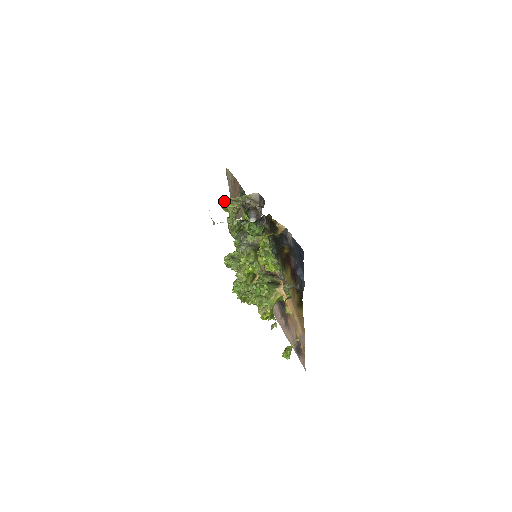
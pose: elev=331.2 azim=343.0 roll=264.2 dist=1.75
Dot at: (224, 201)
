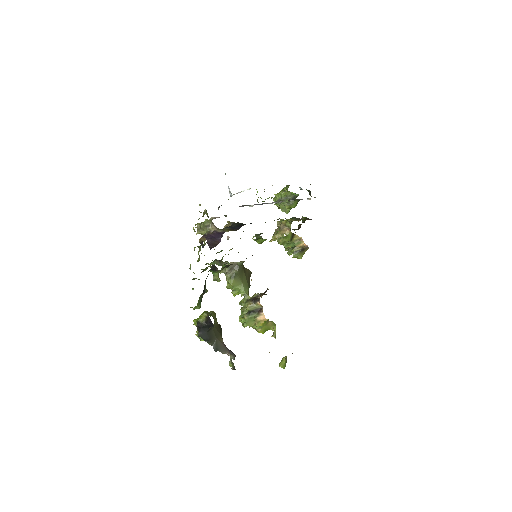
Dot at: (193, 228)
